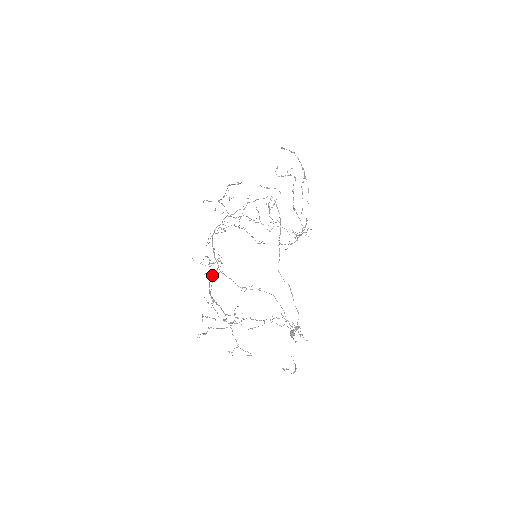
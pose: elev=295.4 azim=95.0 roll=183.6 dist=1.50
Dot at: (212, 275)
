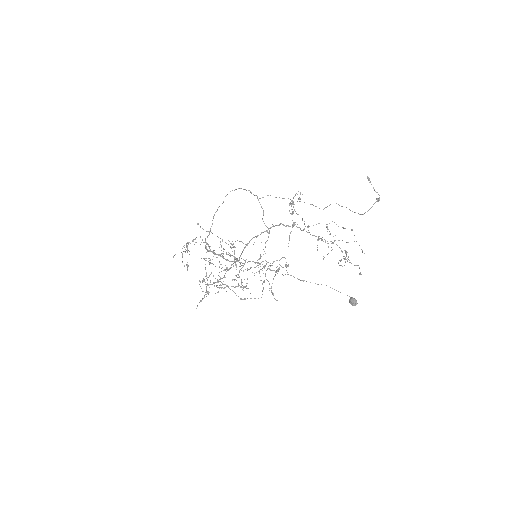
Dot at: occluded
